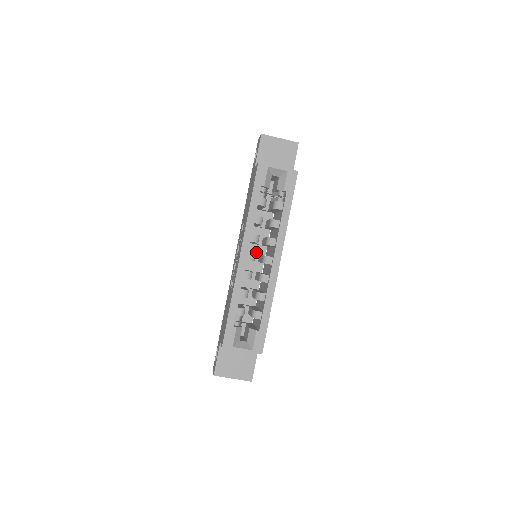
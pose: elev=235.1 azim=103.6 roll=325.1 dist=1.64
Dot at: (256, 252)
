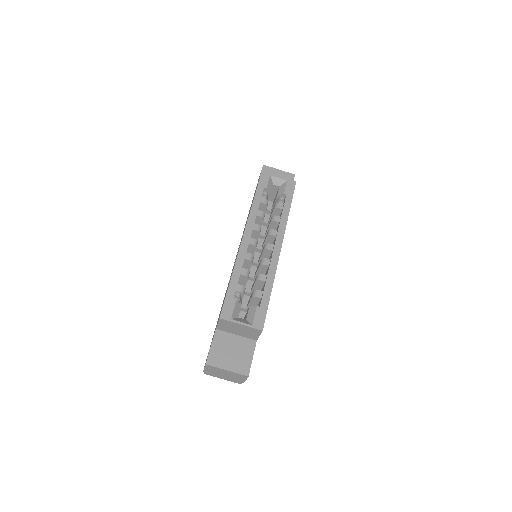
Dot at: occluded
